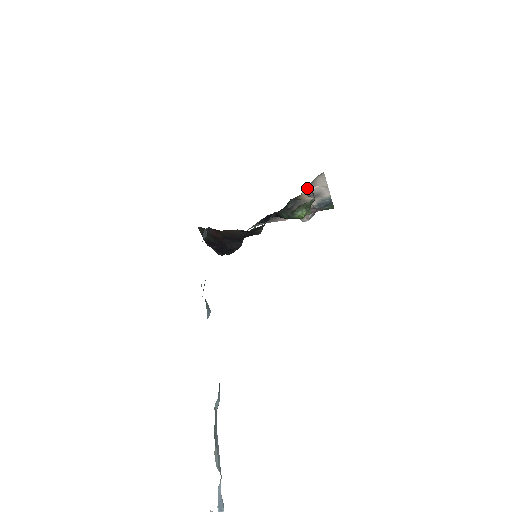
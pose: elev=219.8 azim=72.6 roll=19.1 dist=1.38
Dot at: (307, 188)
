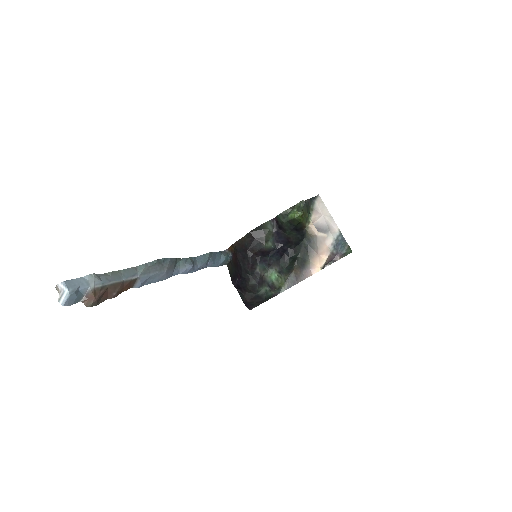
Dot at: (313, 219)
